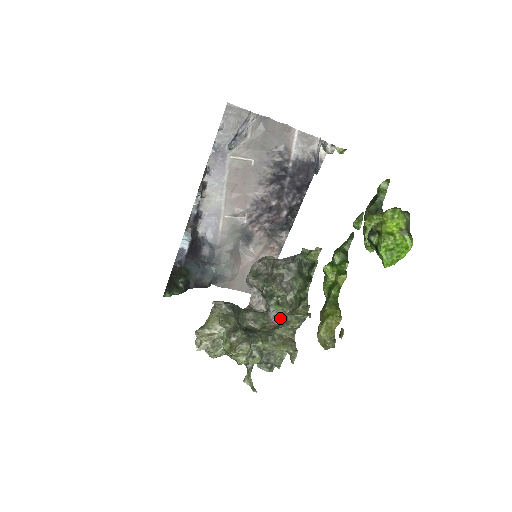
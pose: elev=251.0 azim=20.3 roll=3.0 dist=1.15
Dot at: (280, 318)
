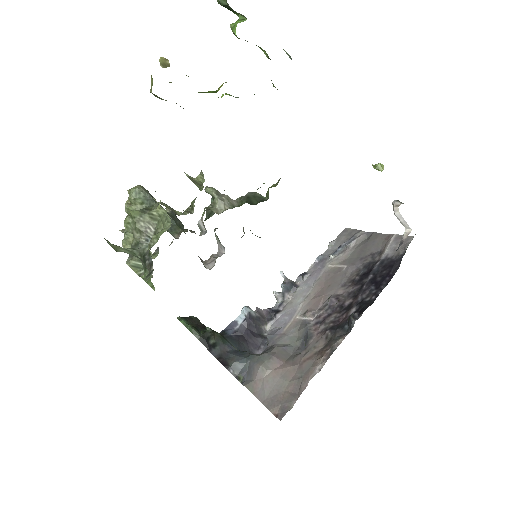
Dot at: occluded
